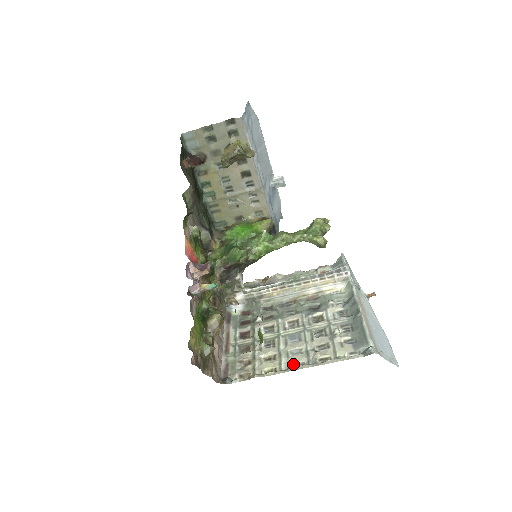
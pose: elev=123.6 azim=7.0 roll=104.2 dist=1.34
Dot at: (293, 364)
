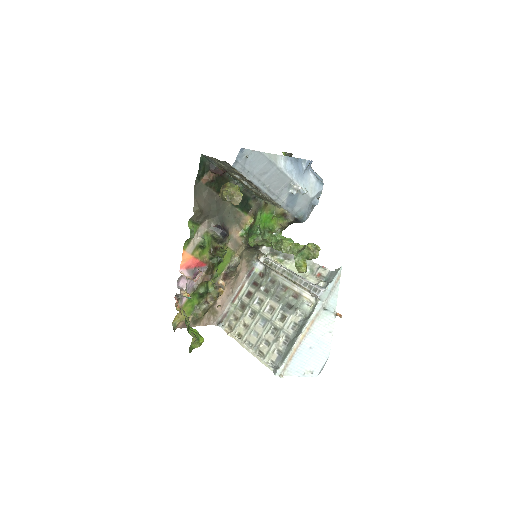
Dot at: (248, 341)
